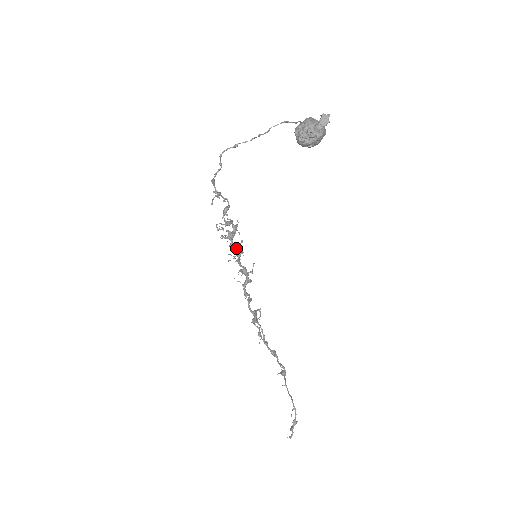
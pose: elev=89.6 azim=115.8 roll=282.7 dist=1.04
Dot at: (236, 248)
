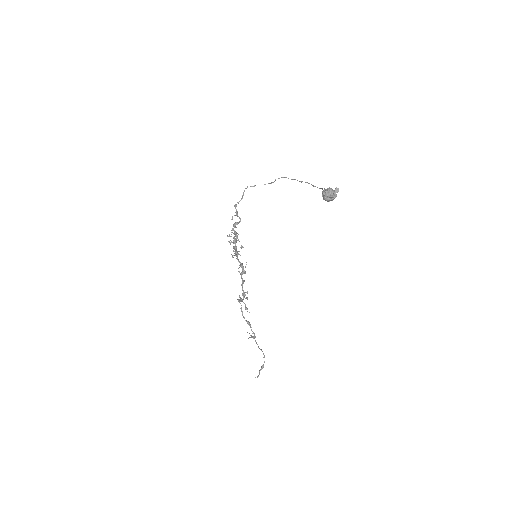
Dot at: occluded
